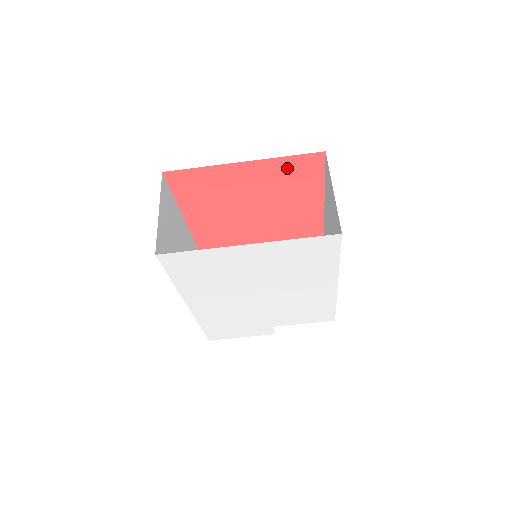
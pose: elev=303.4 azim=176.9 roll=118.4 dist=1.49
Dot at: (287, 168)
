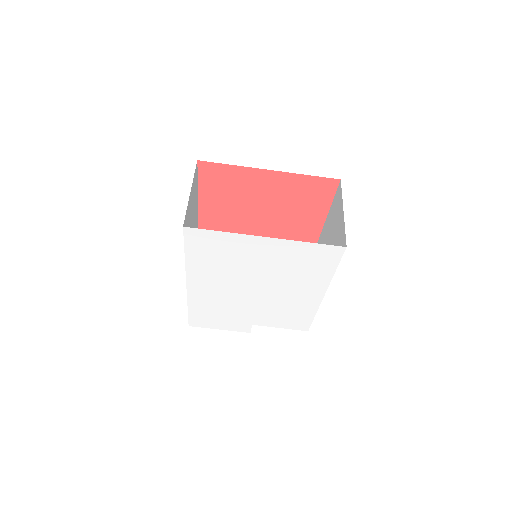
Dot at: (304, 186)
